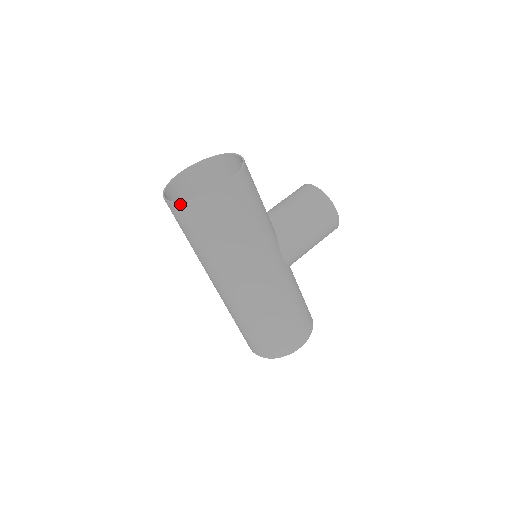
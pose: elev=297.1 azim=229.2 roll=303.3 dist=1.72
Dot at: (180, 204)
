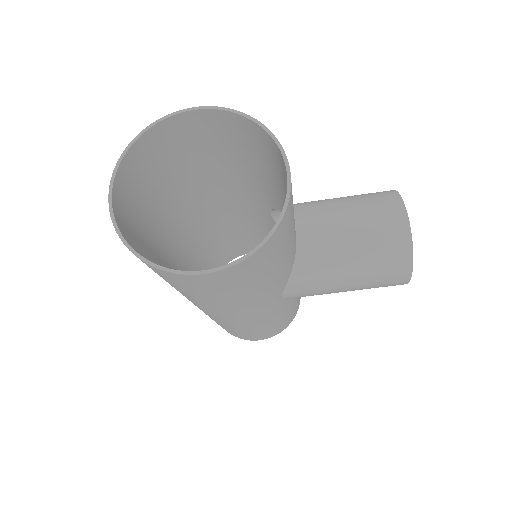
Dot at: (120, 236)
